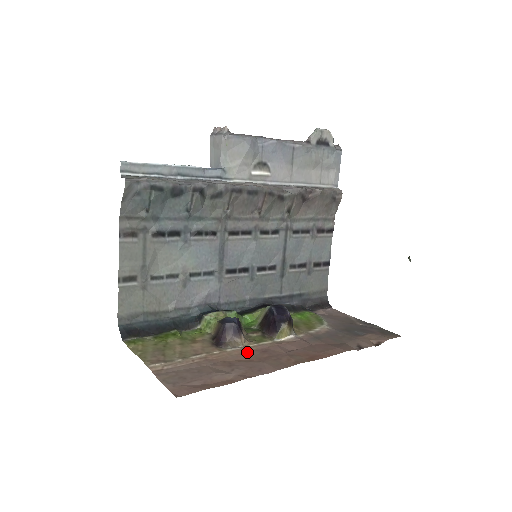
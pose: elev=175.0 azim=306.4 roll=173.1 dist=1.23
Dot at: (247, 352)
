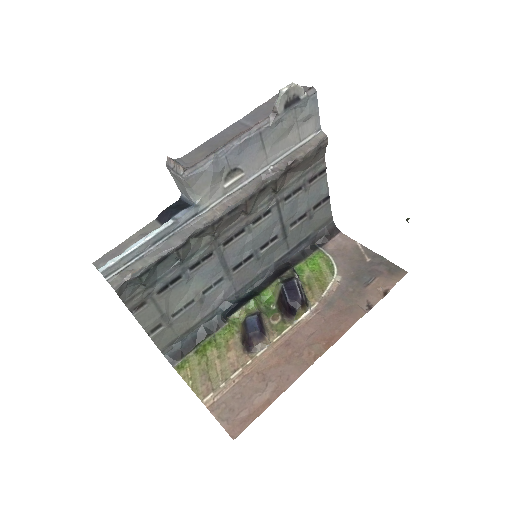
Dot at: (274, 352)
